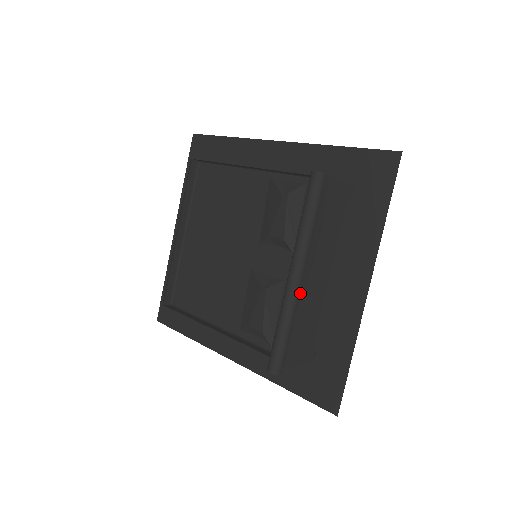
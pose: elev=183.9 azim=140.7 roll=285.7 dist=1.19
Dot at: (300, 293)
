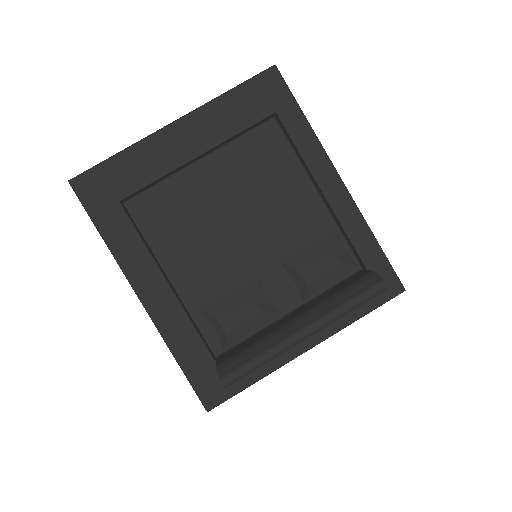
Dot at: occluded
